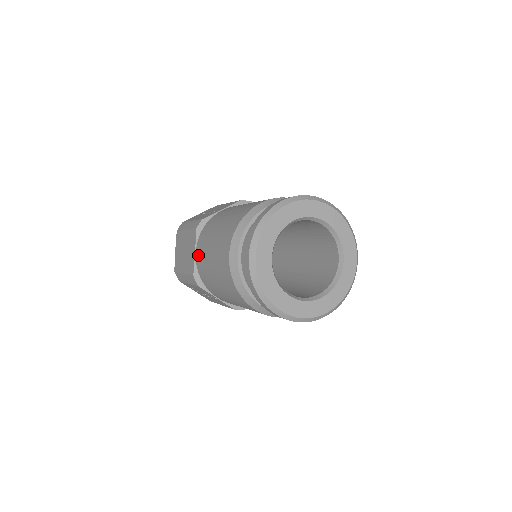
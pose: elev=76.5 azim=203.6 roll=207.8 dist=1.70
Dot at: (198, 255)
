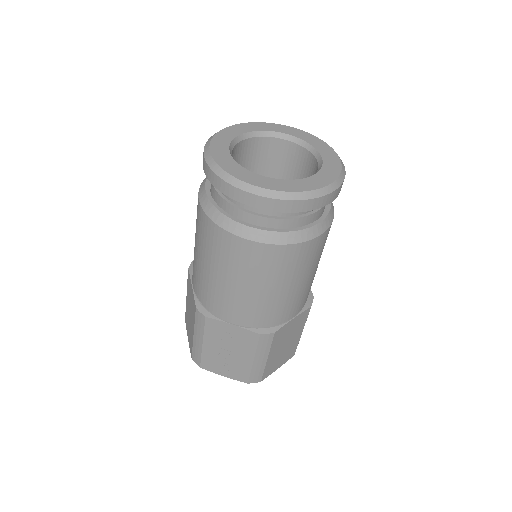
Dot at: (193, 281)
